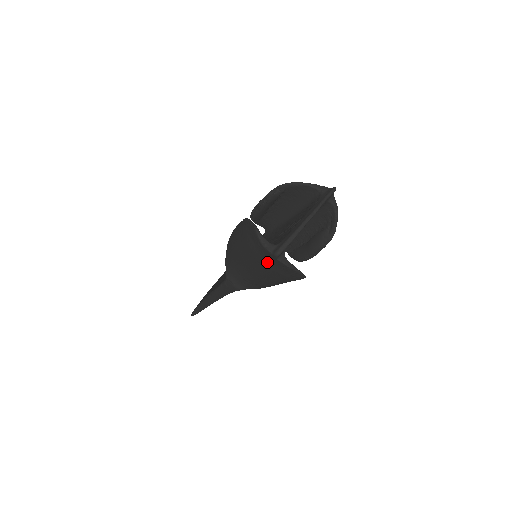
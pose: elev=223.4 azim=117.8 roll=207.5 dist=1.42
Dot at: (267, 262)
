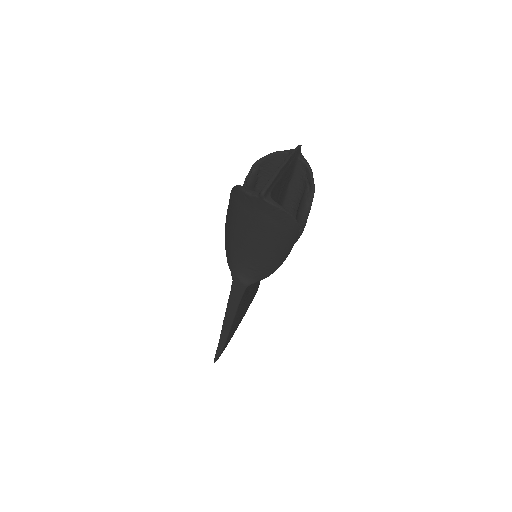
Dot at: (258, 216)
